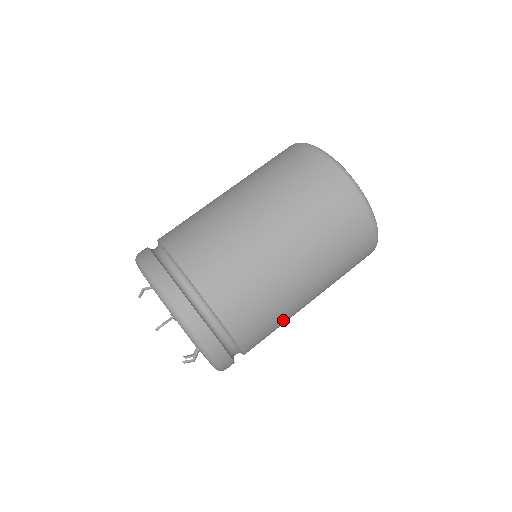
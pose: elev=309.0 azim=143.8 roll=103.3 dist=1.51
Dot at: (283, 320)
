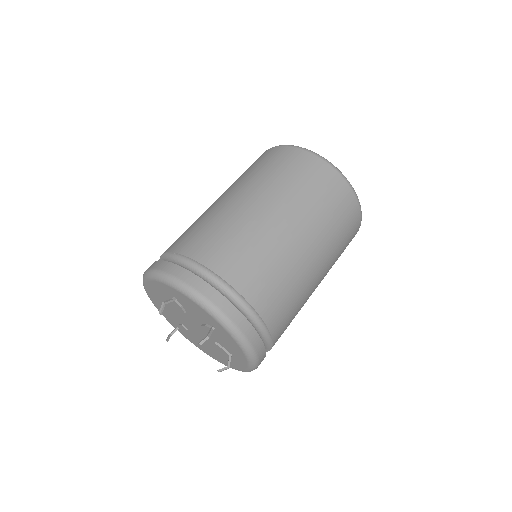
Dot at: (286, 269)
